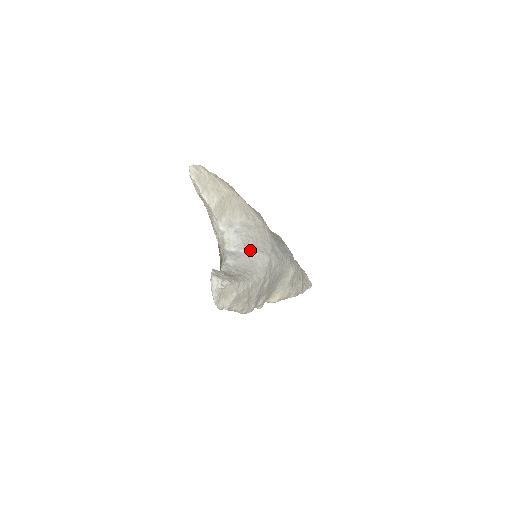
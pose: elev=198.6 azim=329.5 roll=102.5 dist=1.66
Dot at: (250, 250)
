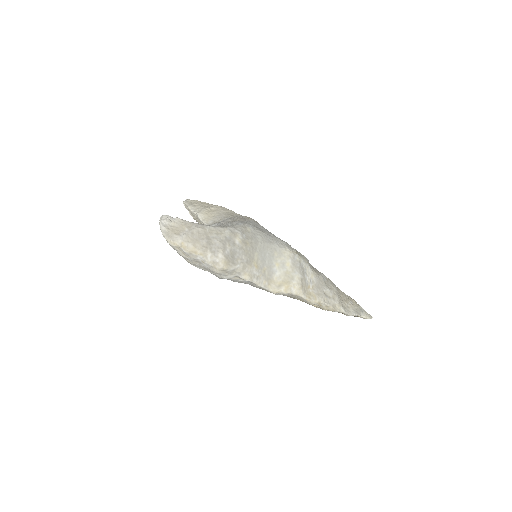
Dot at: occluded
